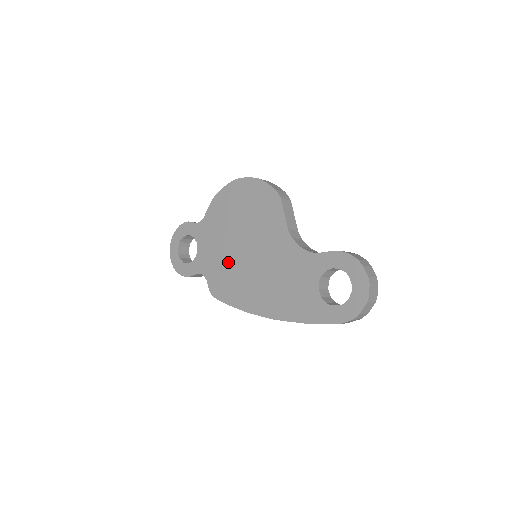
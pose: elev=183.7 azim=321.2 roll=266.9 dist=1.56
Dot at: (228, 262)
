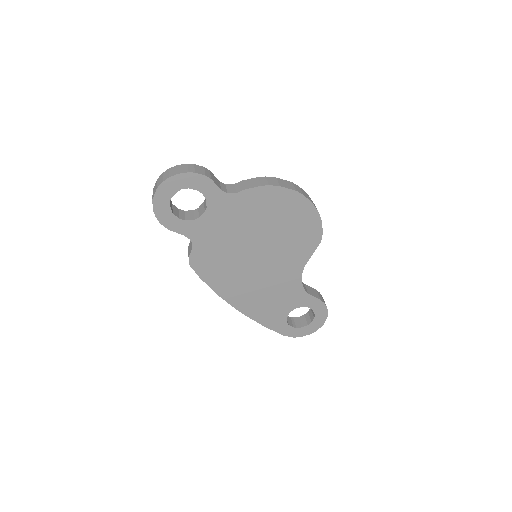
Dot at: (231, 251)
